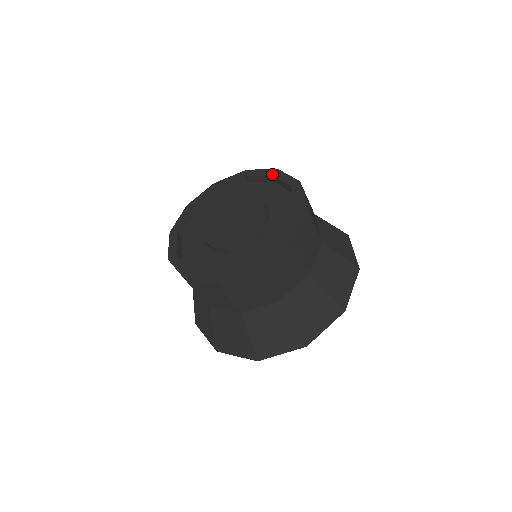
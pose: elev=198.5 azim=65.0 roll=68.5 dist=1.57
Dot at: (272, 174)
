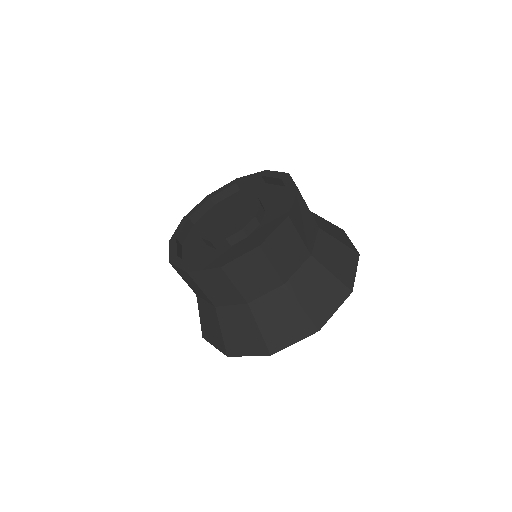
Dot at: (282, 178)
